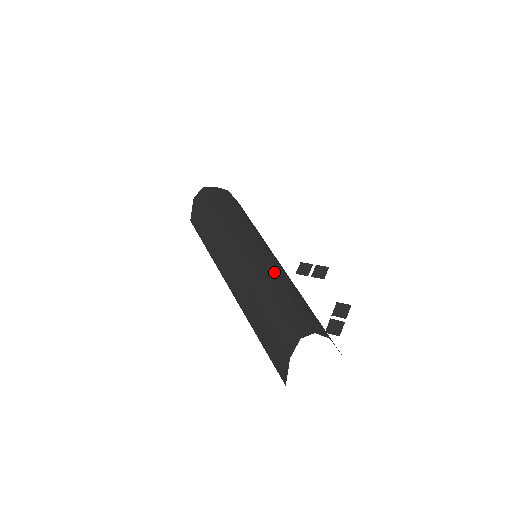
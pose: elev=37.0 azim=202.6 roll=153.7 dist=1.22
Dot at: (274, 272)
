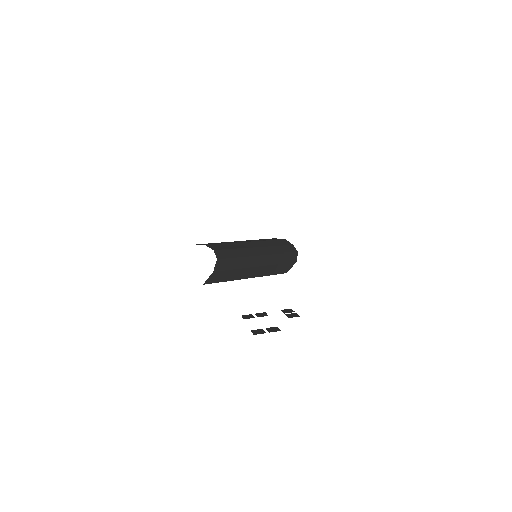
Dot at: (245, 248)
